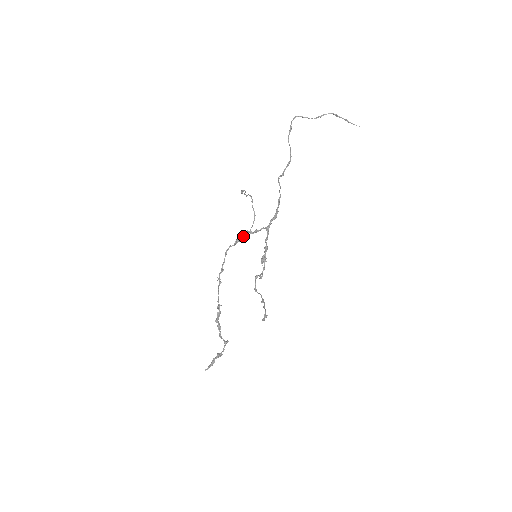
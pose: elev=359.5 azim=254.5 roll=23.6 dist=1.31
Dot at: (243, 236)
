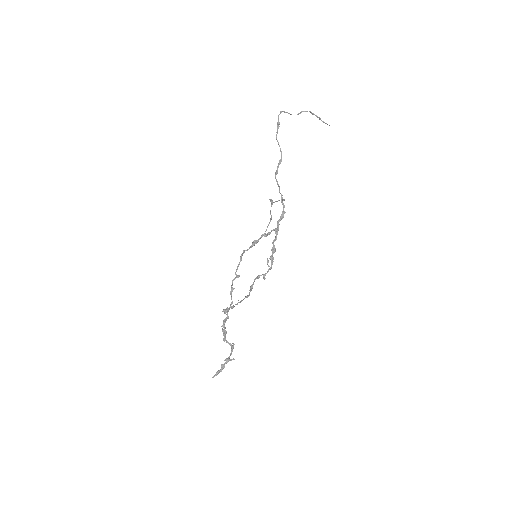
Dot at: (258, 240)
